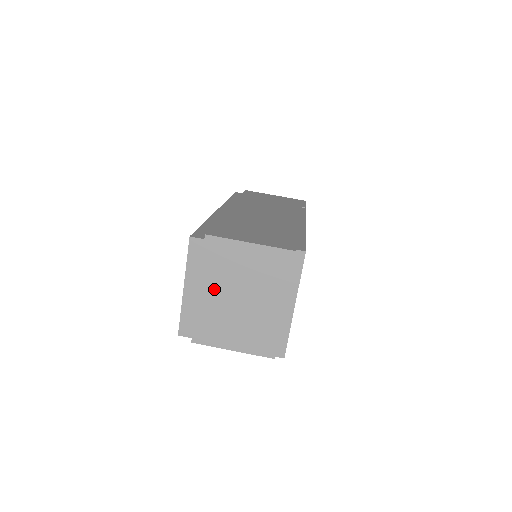
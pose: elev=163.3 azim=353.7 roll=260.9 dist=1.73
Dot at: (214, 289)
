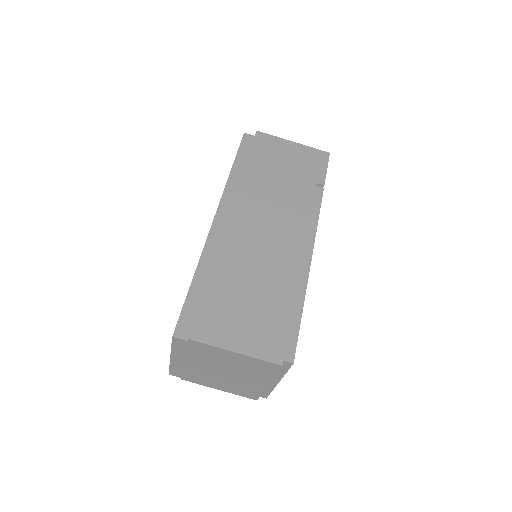
Dot at: (200, 364)
